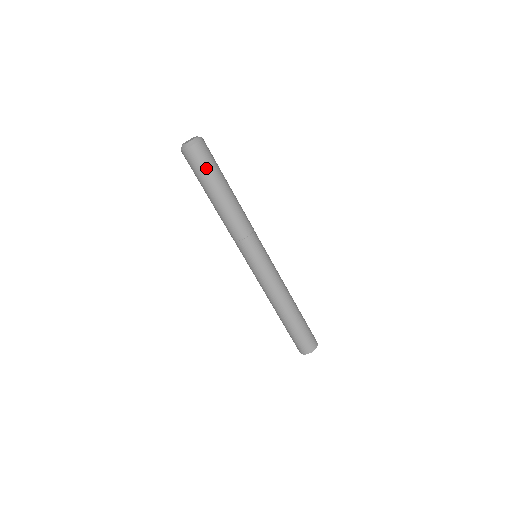
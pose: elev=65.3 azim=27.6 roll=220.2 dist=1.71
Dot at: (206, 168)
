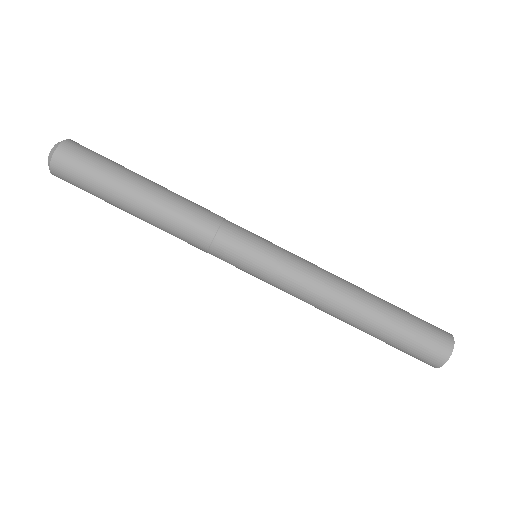
Dot at: (90, 178)
